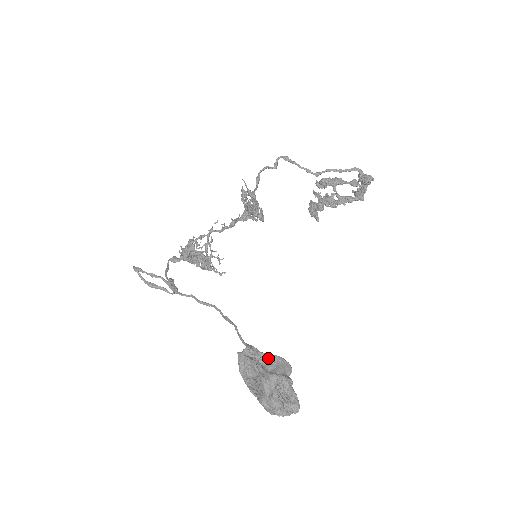
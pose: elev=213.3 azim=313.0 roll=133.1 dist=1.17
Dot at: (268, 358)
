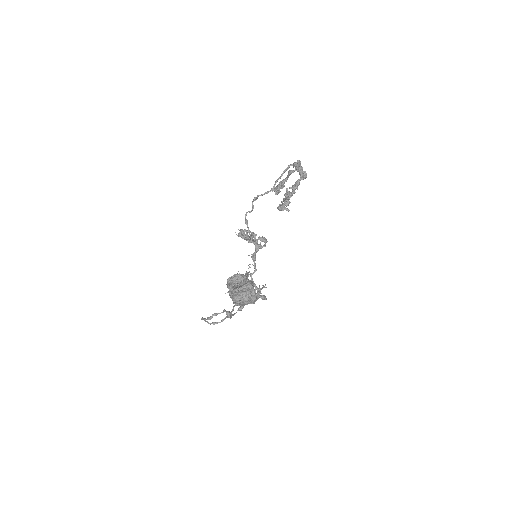
Dot at: occluded
